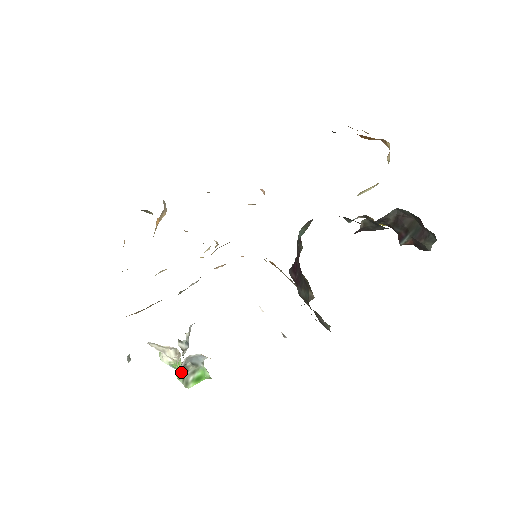
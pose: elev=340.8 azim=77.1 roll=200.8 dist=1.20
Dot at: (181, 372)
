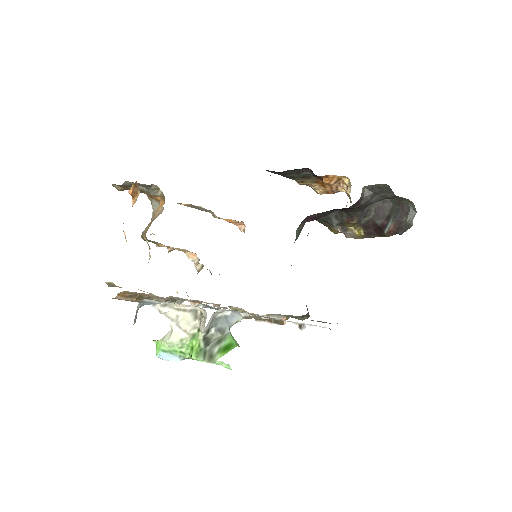
Dot at: (200, 347)
